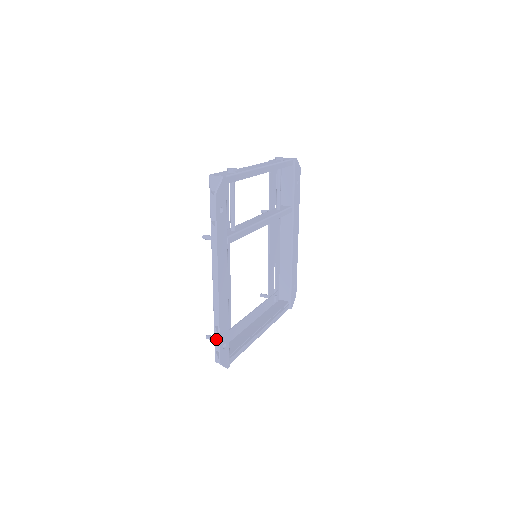
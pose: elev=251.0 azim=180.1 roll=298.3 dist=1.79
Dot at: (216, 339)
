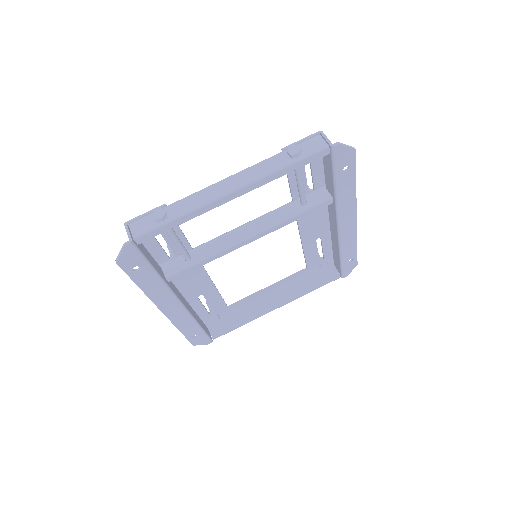
Dot at: occluded
